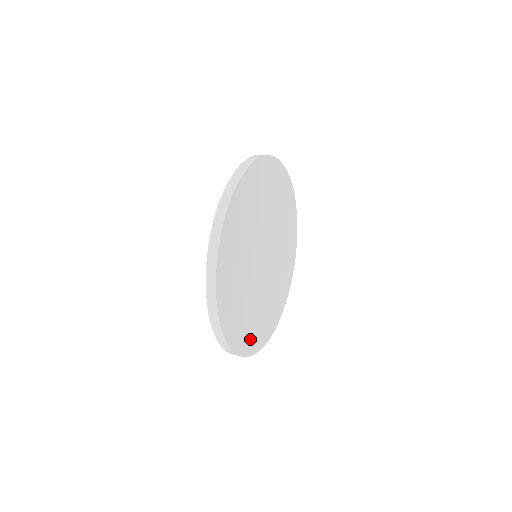
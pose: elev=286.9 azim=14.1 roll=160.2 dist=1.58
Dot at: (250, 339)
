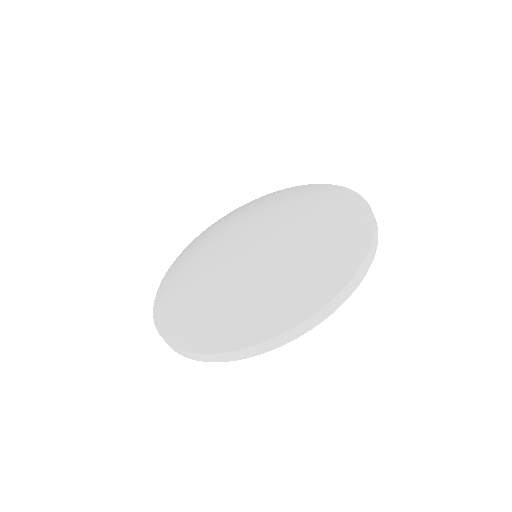
Dot at: occluded
